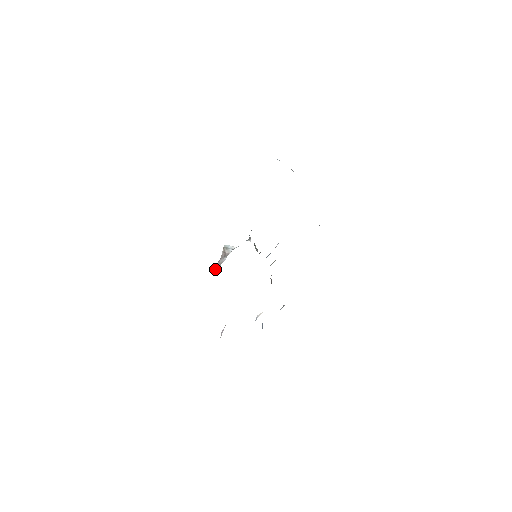
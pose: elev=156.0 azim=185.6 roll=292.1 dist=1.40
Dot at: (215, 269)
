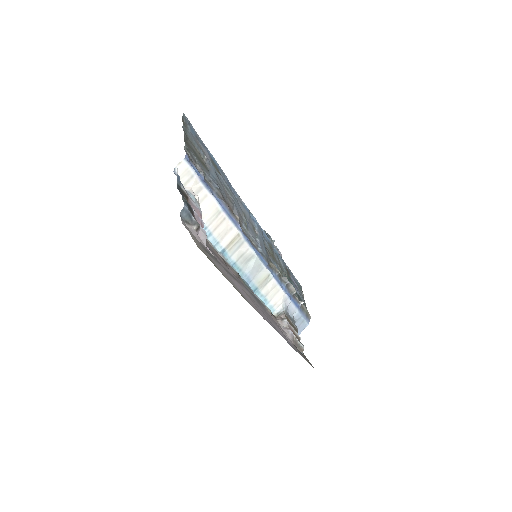
Dot at: (285, 333)
